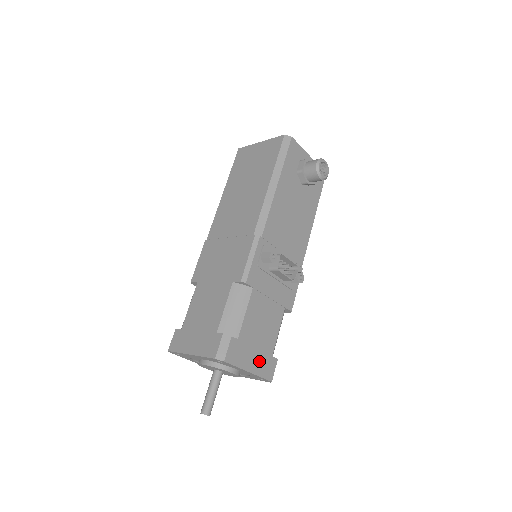
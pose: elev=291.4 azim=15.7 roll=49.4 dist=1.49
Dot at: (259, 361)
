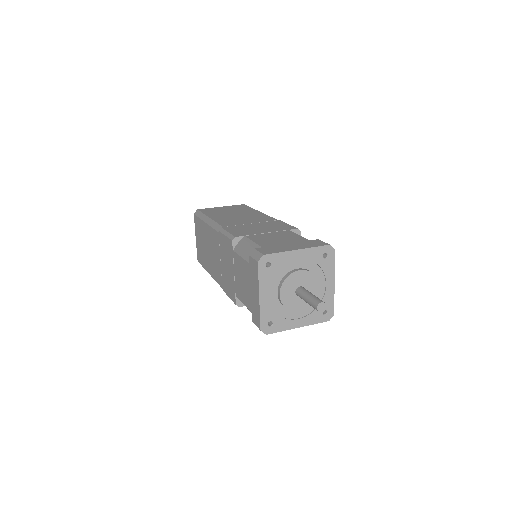
Dot at: occluded
